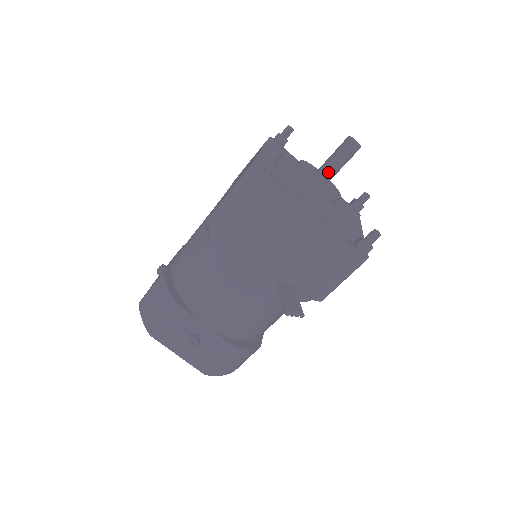
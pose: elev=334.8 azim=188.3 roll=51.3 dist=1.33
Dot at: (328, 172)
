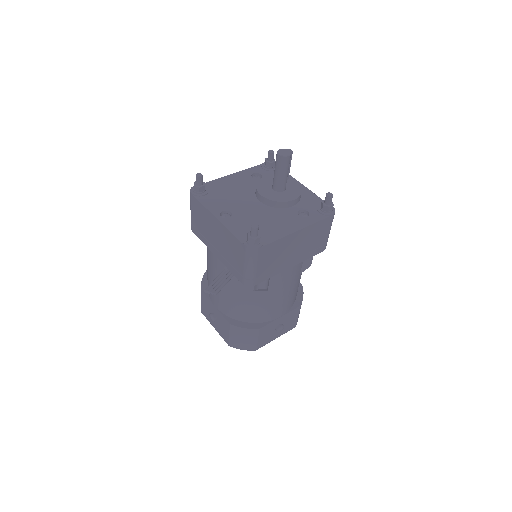
Dot at: (274, 182)
